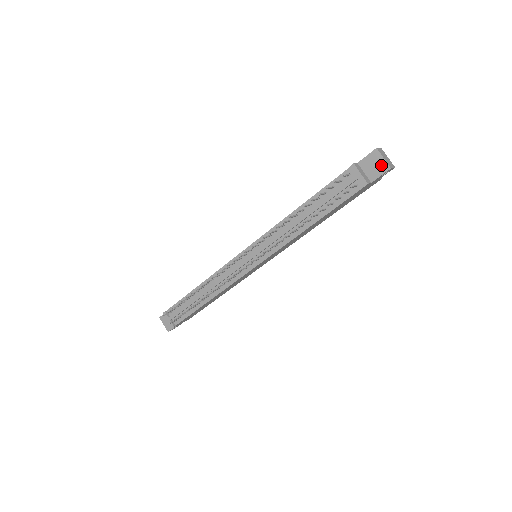
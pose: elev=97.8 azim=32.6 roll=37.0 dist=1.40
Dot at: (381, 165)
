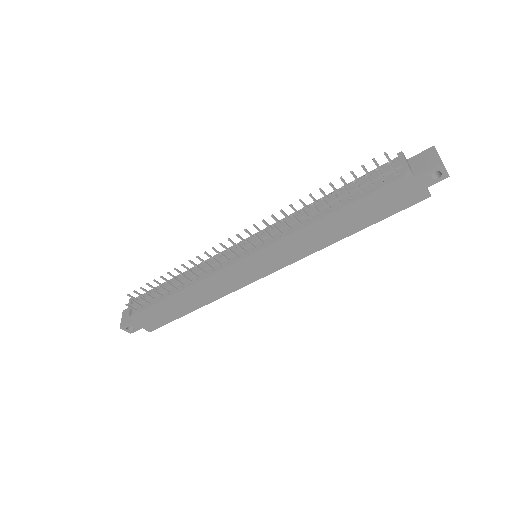
Dot at: (433, 161)
